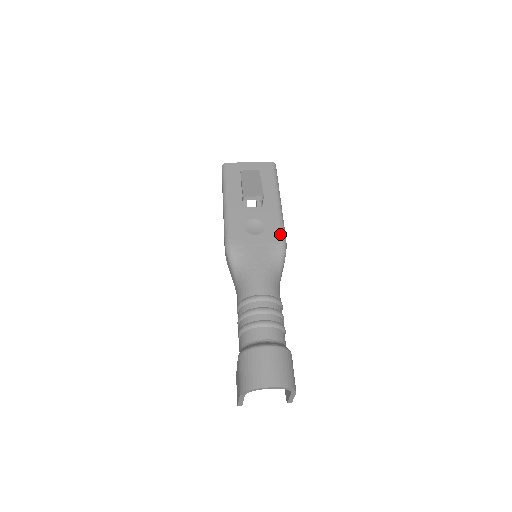
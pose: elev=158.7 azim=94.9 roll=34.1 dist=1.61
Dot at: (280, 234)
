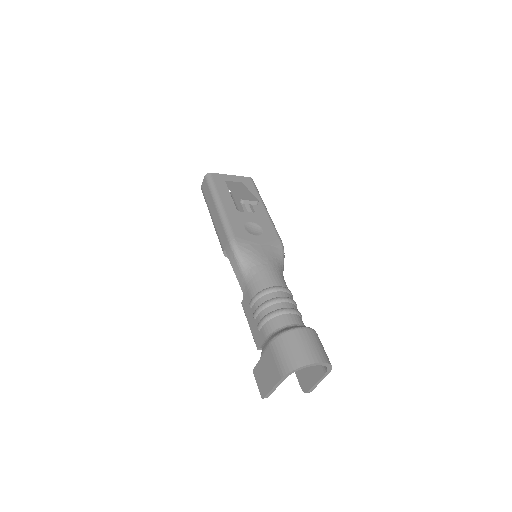
Dot at: (277, 236)
